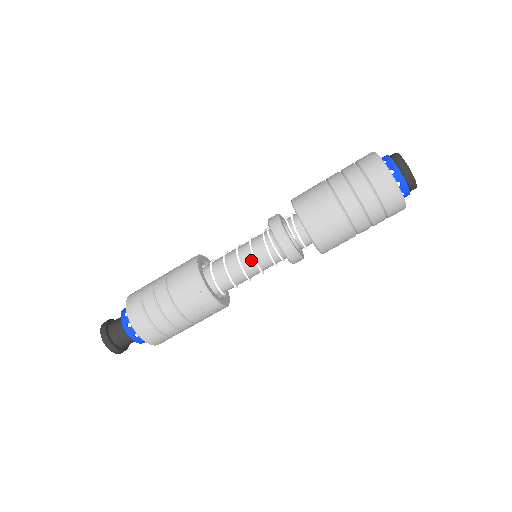
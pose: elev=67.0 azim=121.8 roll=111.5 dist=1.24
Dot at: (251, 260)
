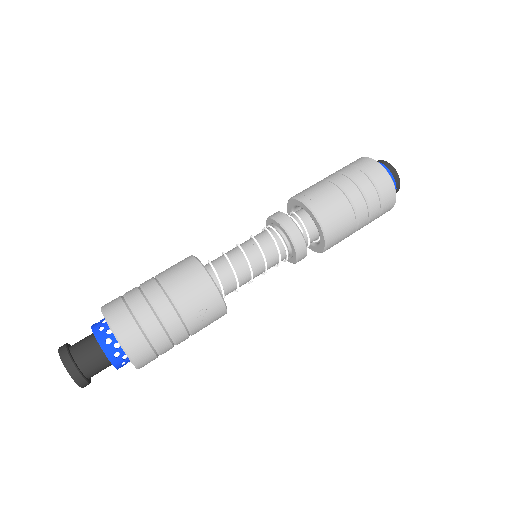
Dot at: (258, 256)
